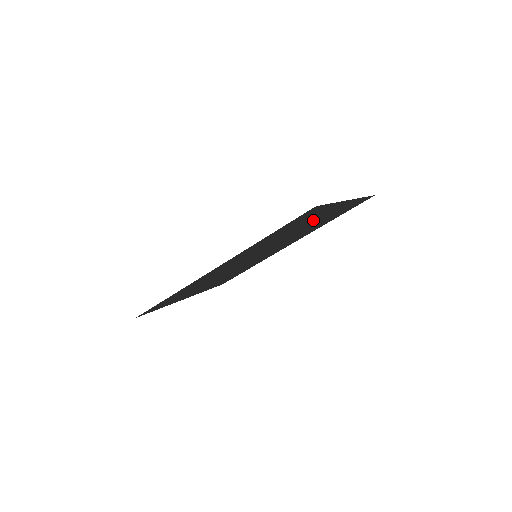
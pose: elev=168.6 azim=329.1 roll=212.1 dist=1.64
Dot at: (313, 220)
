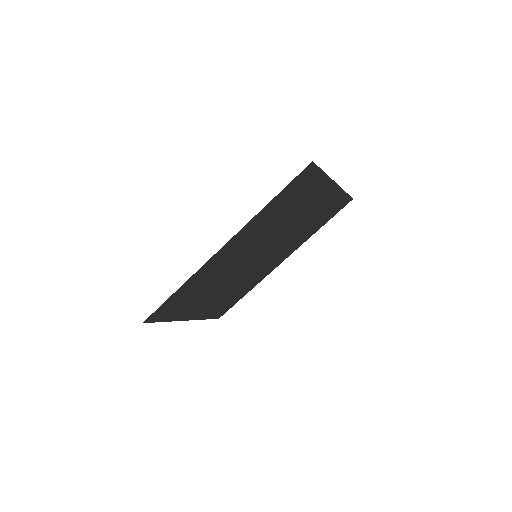
Dot at: (306, 205)
